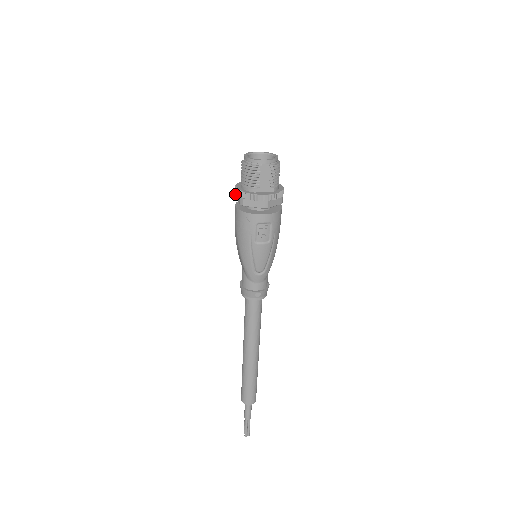
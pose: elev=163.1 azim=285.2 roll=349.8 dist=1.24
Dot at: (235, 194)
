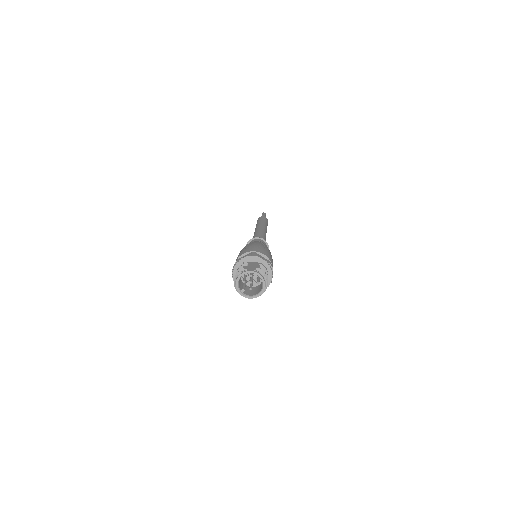
Dot at: (234, 264)
